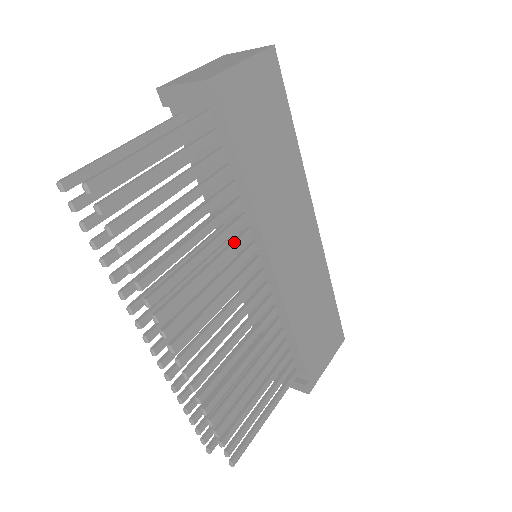
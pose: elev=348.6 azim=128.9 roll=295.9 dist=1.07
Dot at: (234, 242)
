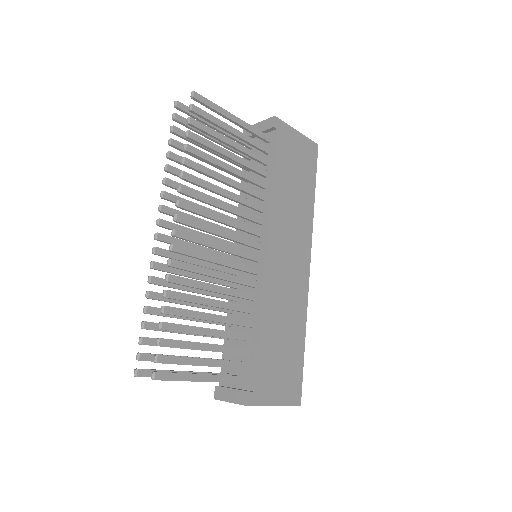
Dot at: occluded
